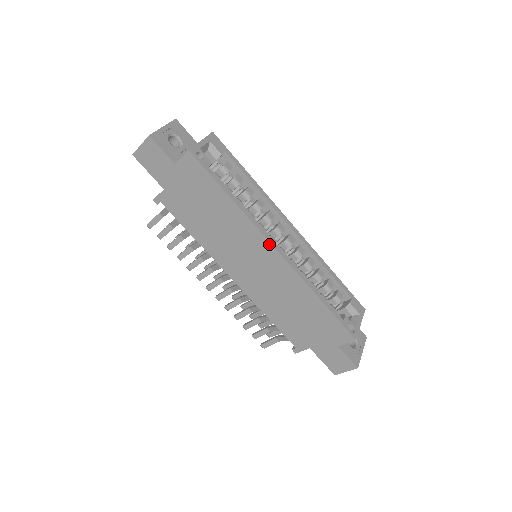
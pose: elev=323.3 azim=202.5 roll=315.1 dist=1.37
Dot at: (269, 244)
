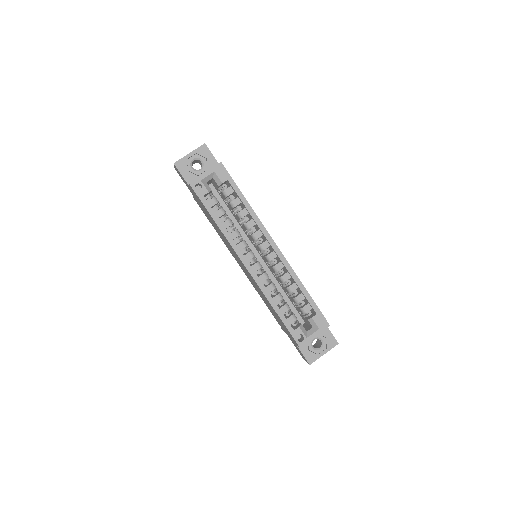
Dot at: (241, 260)
